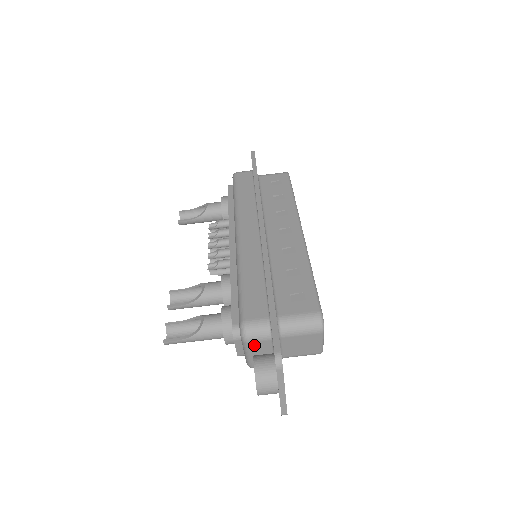
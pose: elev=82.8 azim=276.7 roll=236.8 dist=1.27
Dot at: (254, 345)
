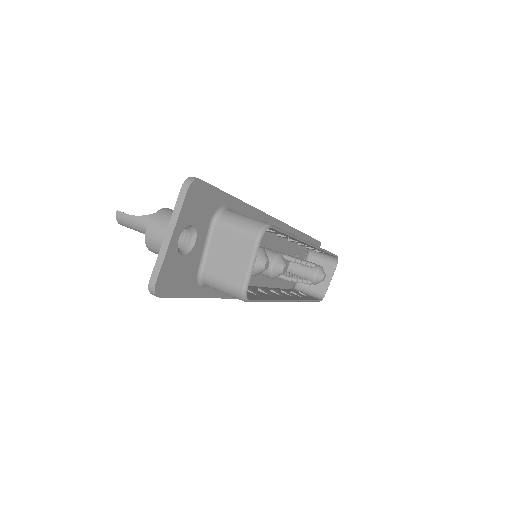
Dot at: occluded
